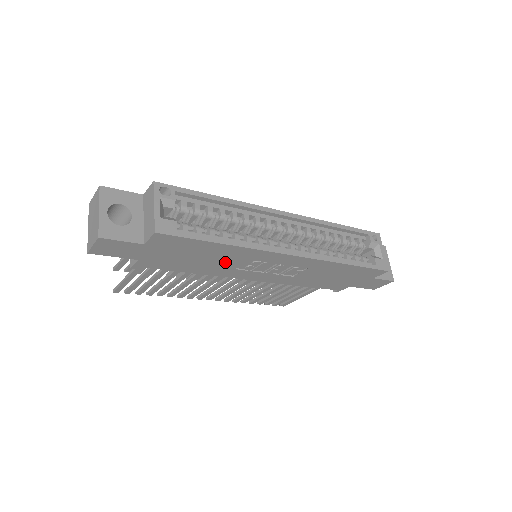
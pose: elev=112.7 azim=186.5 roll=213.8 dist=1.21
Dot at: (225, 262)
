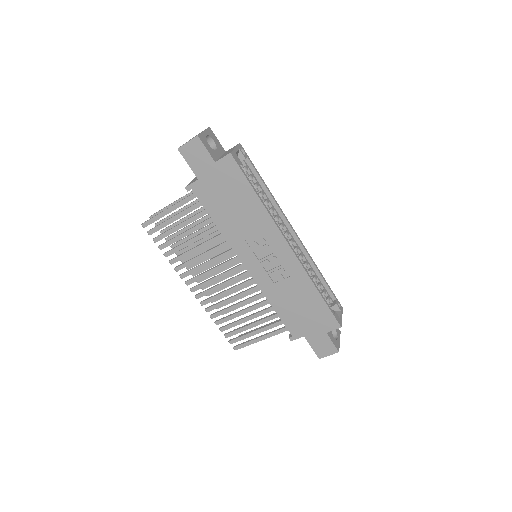
Dot at: (244, 224)
